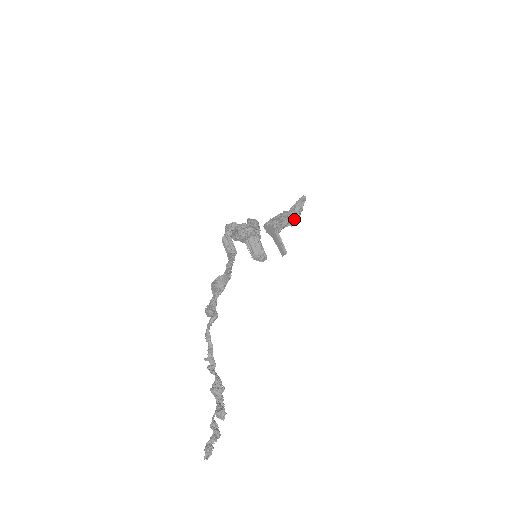
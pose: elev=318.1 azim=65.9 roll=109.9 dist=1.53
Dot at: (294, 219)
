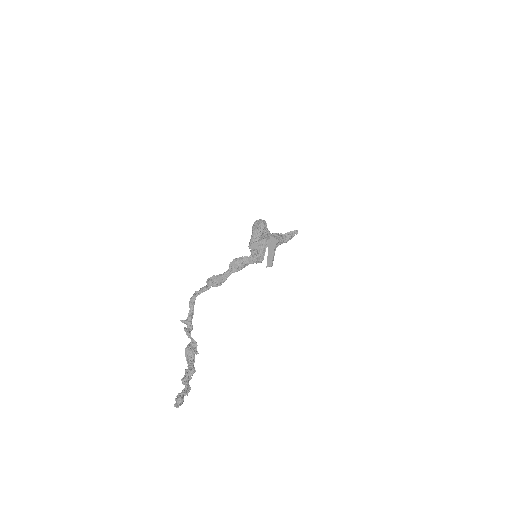
Dot at: occluded
